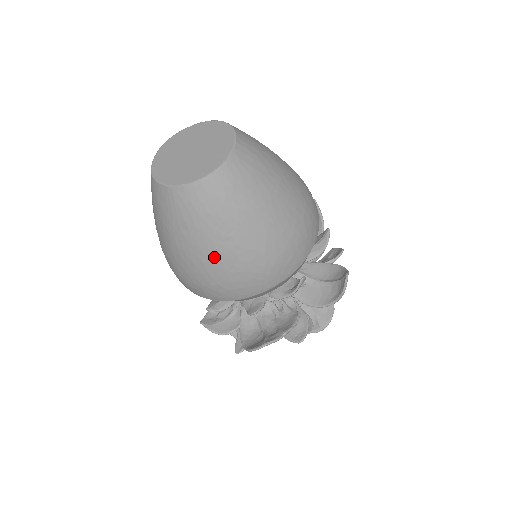
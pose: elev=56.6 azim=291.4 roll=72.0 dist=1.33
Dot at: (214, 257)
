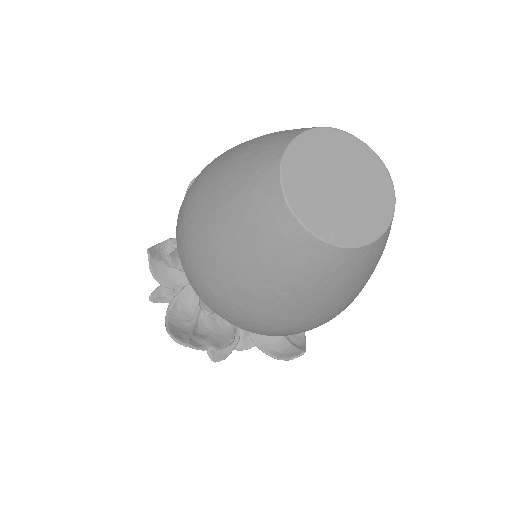
Dot at: (242, 285)
